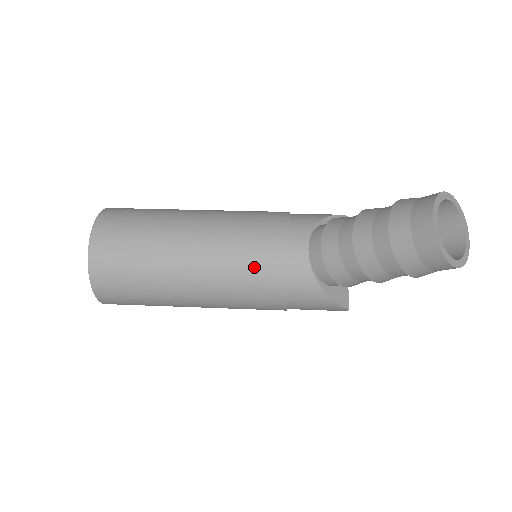
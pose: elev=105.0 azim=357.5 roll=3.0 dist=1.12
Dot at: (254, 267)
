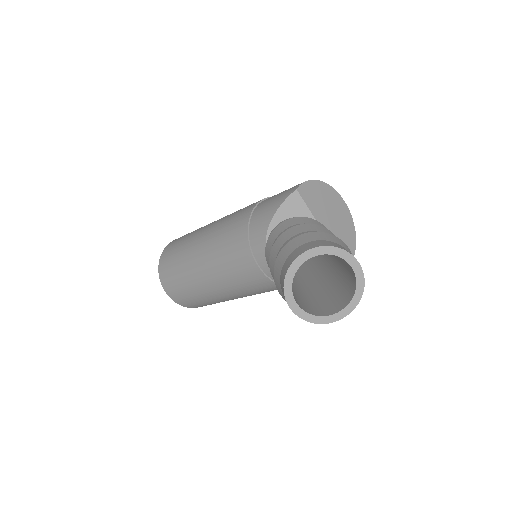
Dot at: (251, 285)
